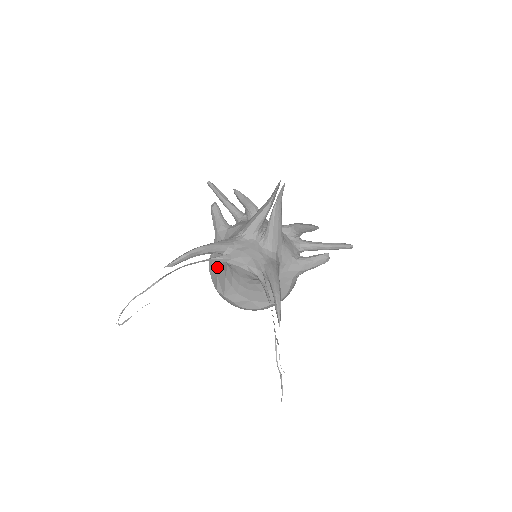
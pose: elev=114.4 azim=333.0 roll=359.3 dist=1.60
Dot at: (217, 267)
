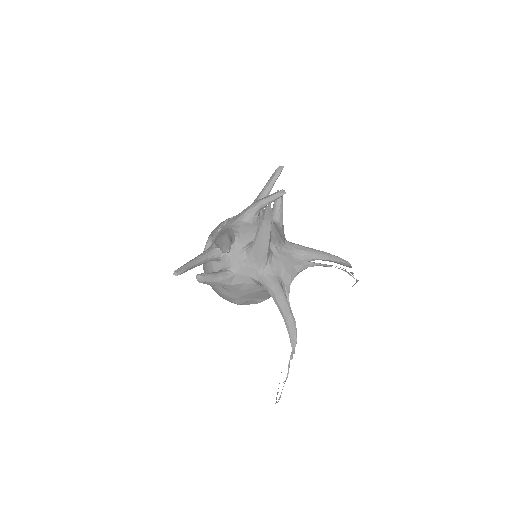
Dot at: (250, 297)
